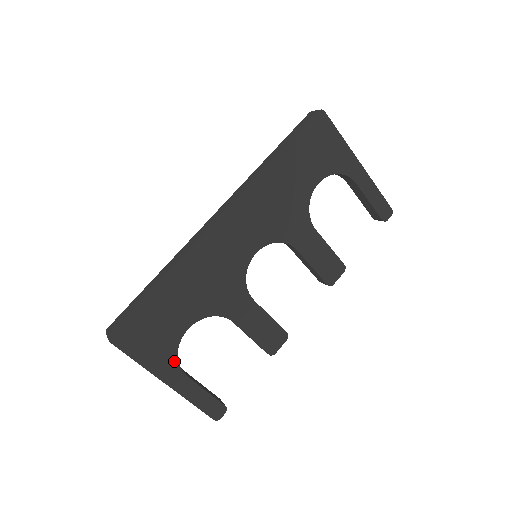
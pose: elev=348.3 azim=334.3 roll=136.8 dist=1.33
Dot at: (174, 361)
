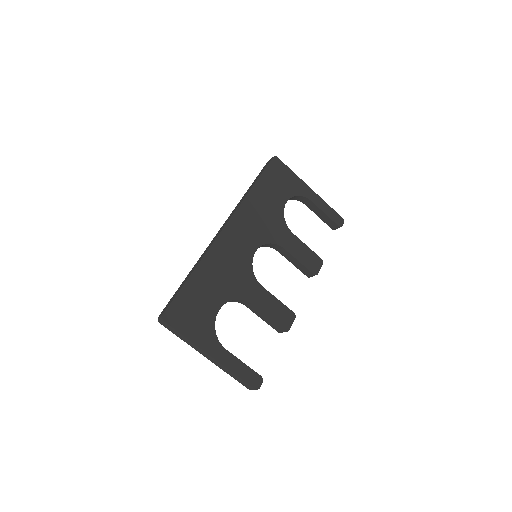
Dot at: (214, 336)
